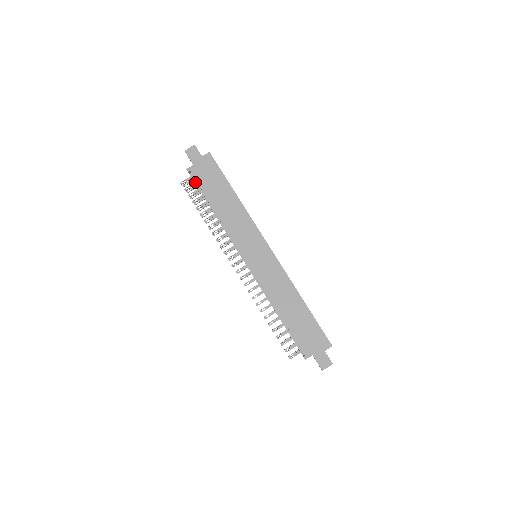
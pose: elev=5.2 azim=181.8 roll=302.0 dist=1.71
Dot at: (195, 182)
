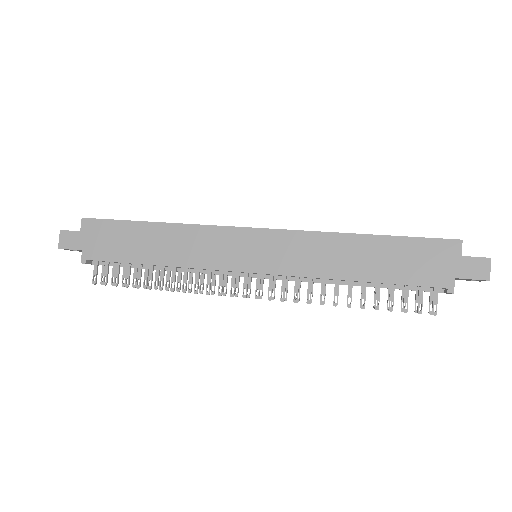
Dot at: (105, 264)
